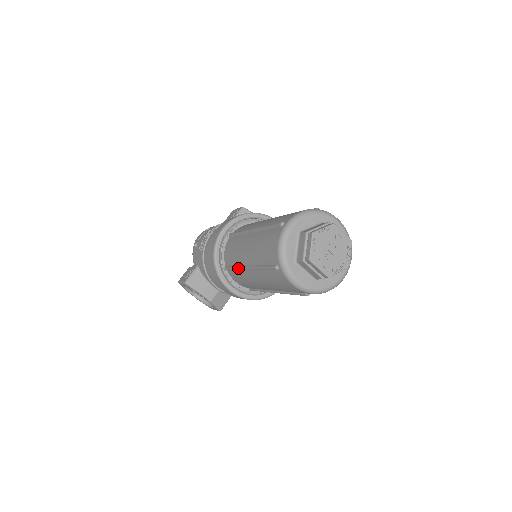
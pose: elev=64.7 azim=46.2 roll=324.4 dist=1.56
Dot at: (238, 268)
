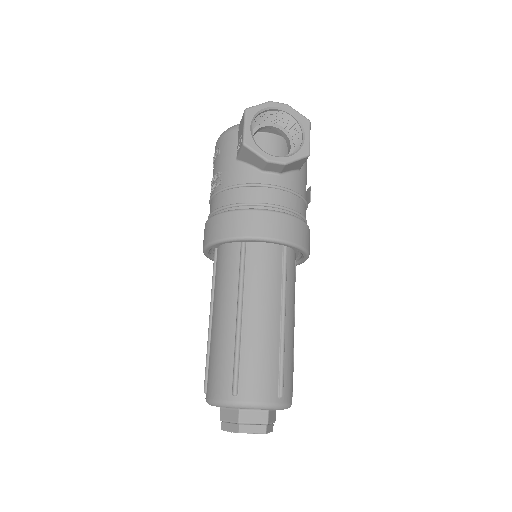
Dot at: occluded
